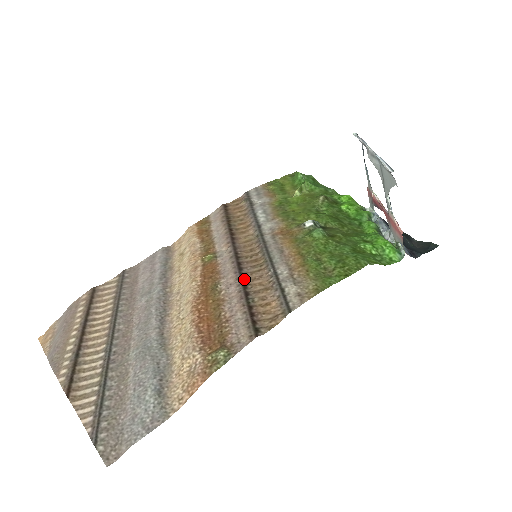
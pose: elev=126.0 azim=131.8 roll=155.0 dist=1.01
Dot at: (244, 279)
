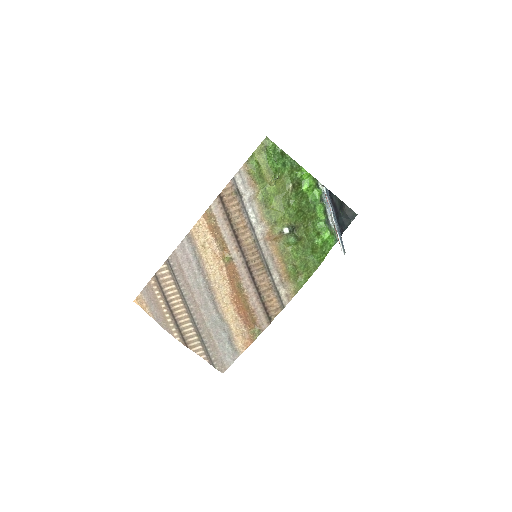
Dot at: (255, 282)
